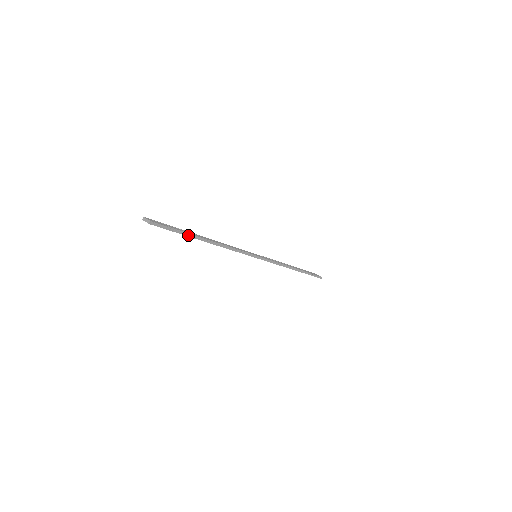
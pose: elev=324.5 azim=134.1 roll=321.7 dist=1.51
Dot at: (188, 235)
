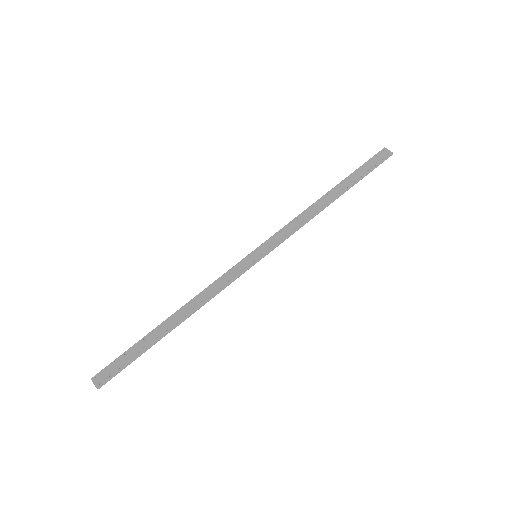
Dot at: (147, 348)
